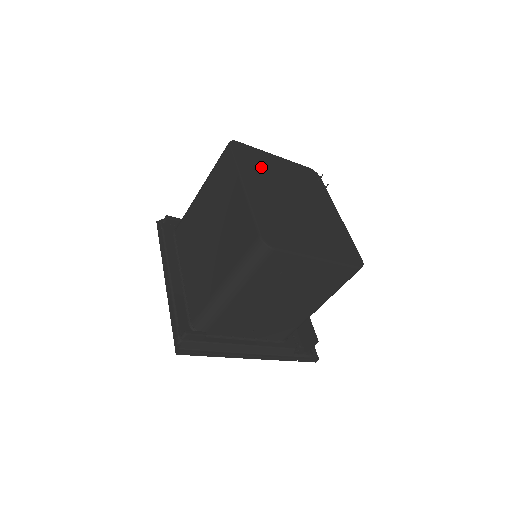
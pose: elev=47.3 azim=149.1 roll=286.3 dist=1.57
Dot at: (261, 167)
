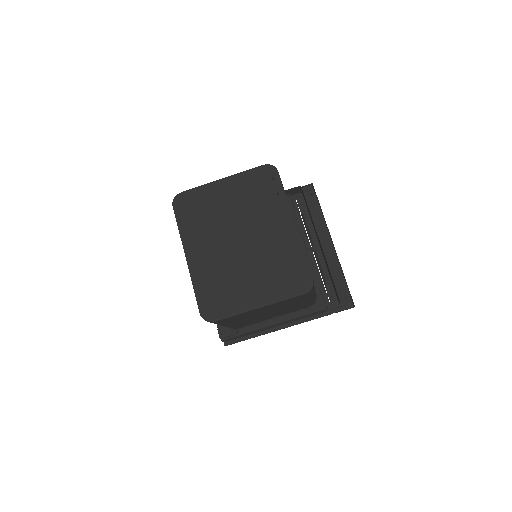
Dot at: (205, 214)
